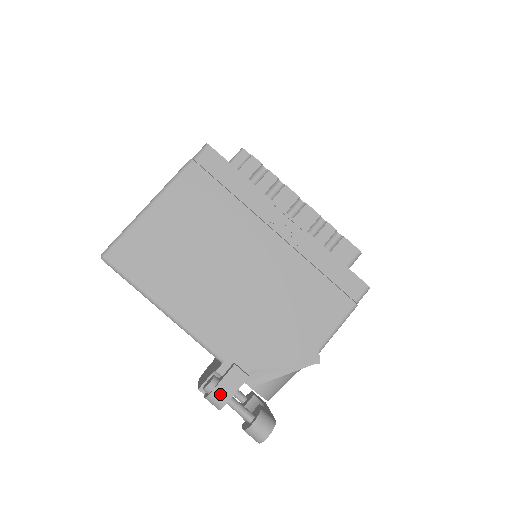
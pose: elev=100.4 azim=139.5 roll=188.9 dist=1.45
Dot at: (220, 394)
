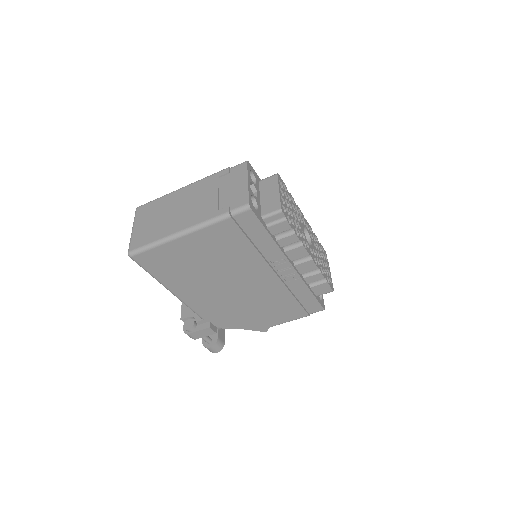
Dot at: (194, 336)
